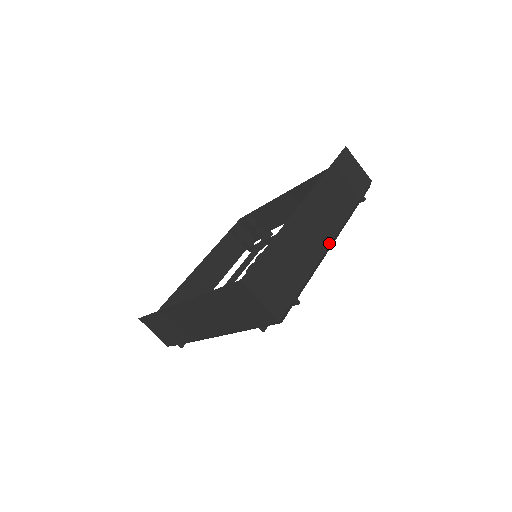
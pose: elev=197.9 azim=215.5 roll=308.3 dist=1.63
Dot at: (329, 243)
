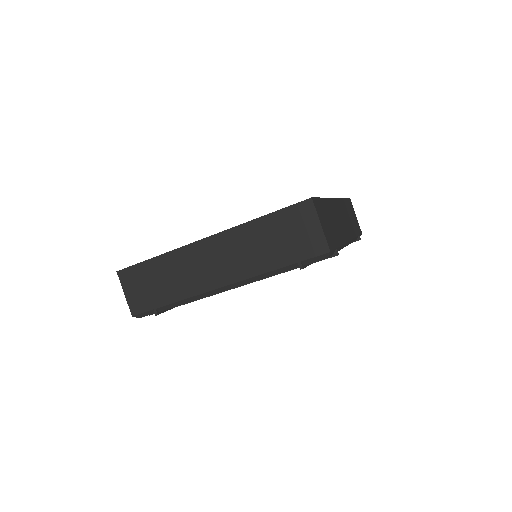
Dot at: (348, 239)
